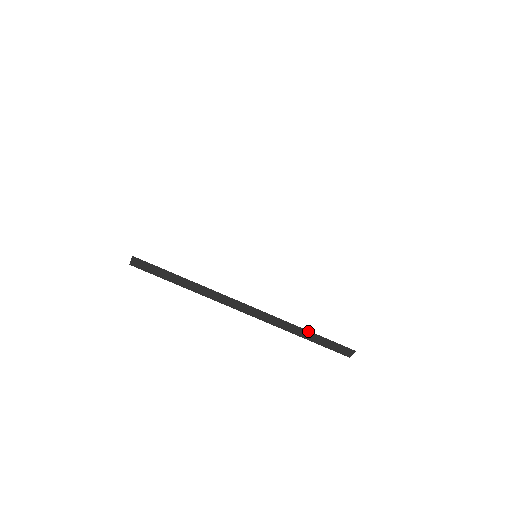
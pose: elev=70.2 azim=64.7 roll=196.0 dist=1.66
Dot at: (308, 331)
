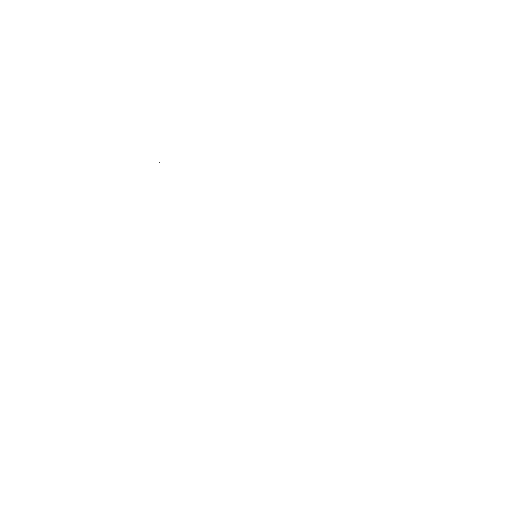
Dot at: occluded
